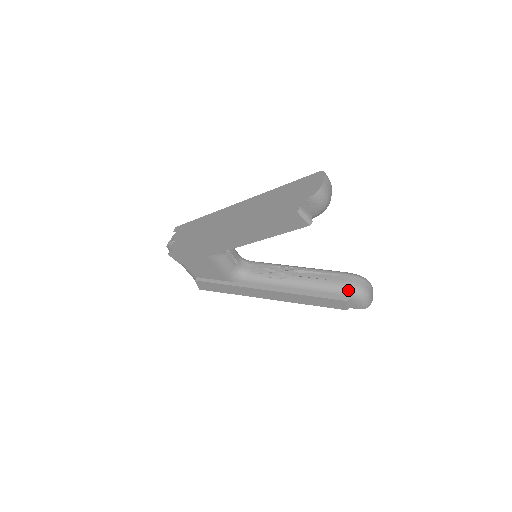
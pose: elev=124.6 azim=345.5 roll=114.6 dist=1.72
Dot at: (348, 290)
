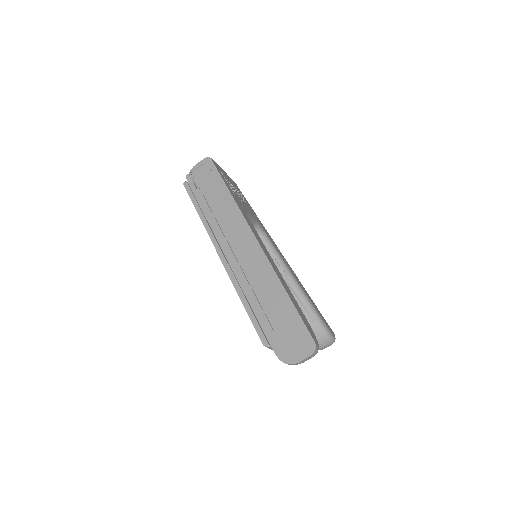
Dot at: occluded
